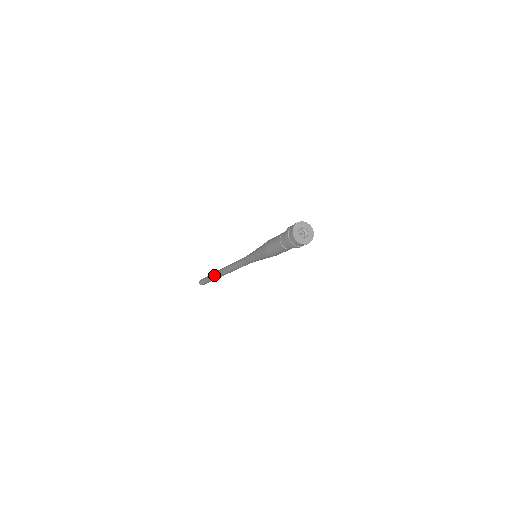
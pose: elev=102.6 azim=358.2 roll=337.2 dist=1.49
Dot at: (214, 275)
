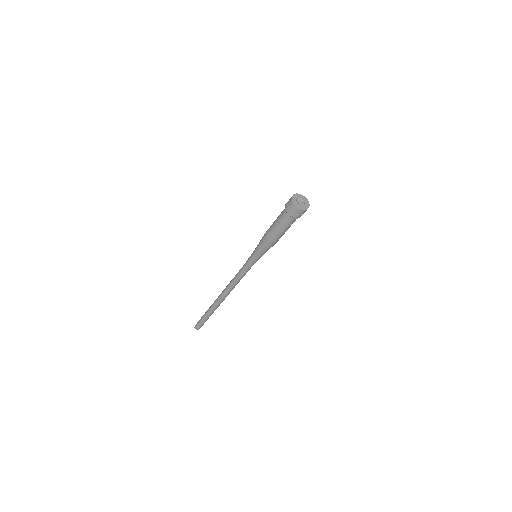
Dot at: (214, 308)
